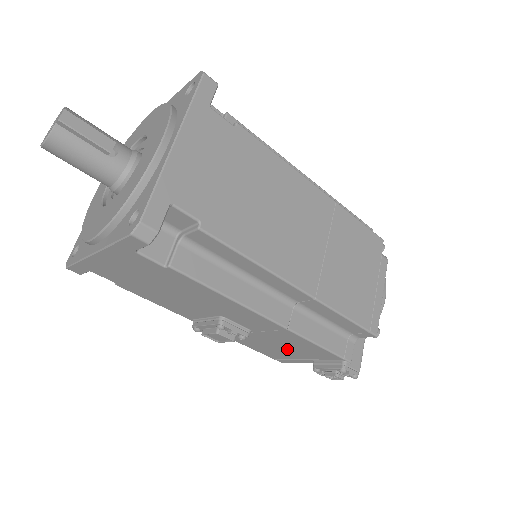
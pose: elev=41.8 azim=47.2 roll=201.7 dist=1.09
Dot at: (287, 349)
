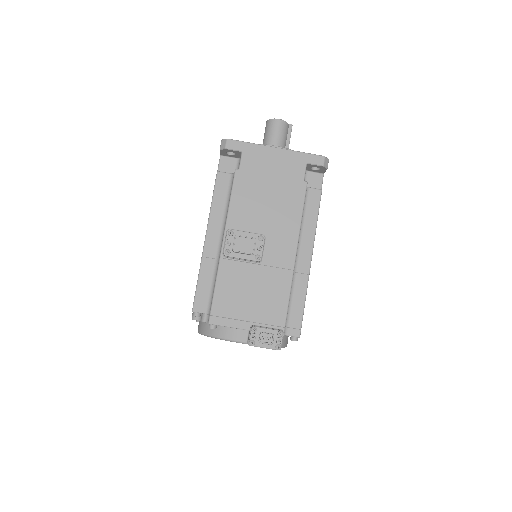
Dot at: (253, 299)
